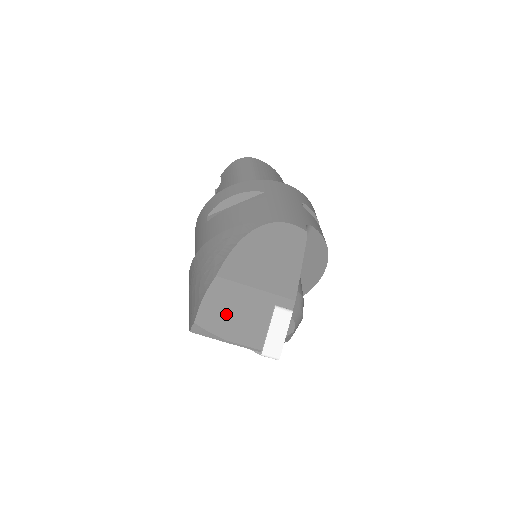
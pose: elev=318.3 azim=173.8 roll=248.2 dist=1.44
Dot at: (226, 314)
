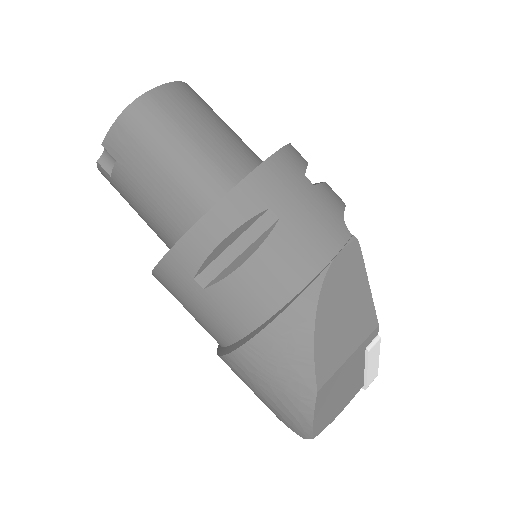
Dot at: (334, 402)
